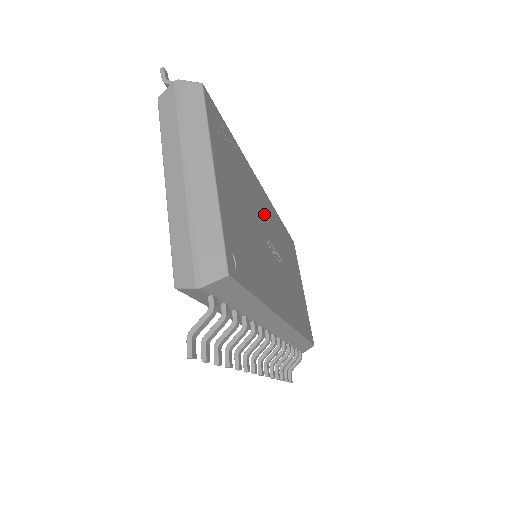
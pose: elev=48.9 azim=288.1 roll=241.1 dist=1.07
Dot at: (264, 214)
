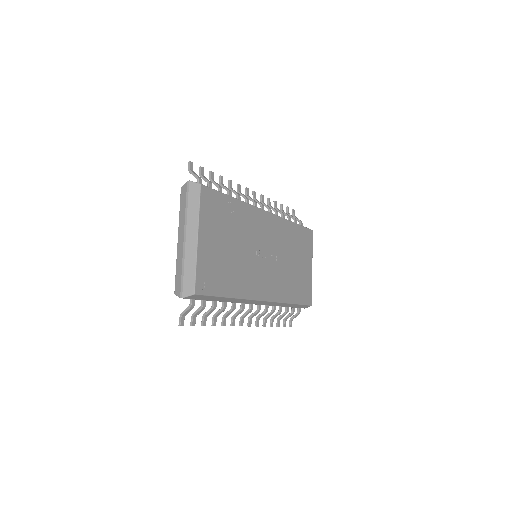
Dot at: (260, 233)
